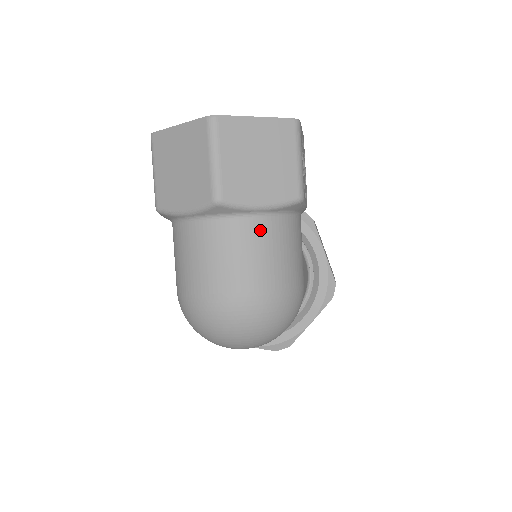
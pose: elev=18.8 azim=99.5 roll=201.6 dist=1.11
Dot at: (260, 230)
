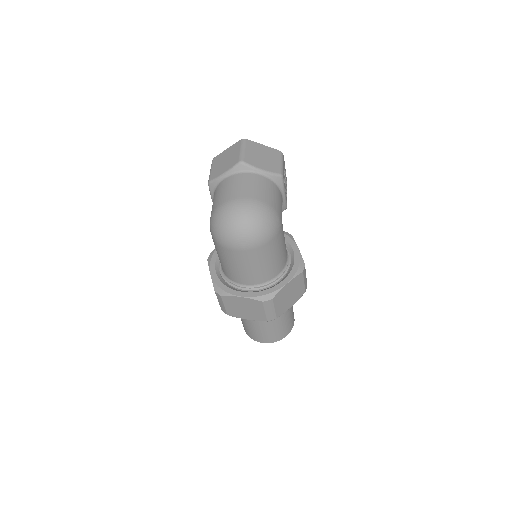
Dot at: (260, 179)
